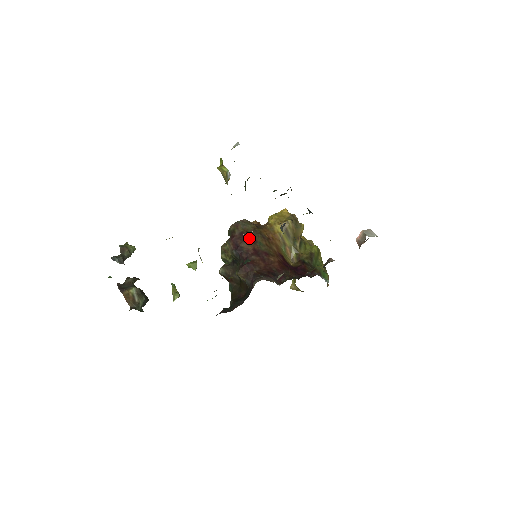
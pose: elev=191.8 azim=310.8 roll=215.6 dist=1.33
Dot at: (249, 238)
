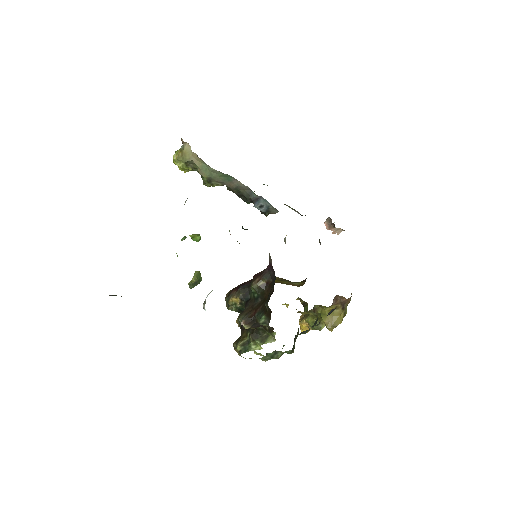
Dot at: occluded
